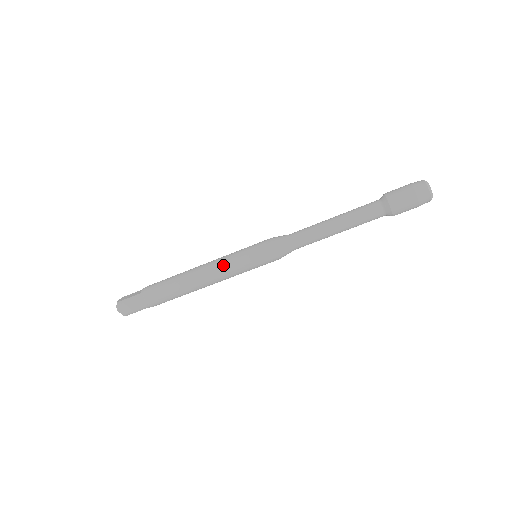
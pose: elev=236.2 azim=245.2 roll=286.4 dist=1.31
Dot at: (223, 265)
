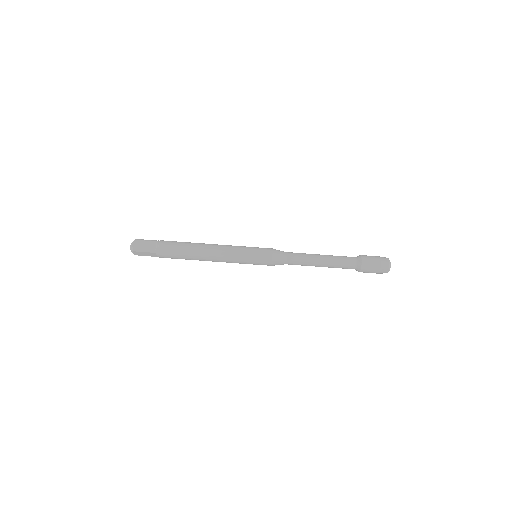
Dot at: (232, 247)
